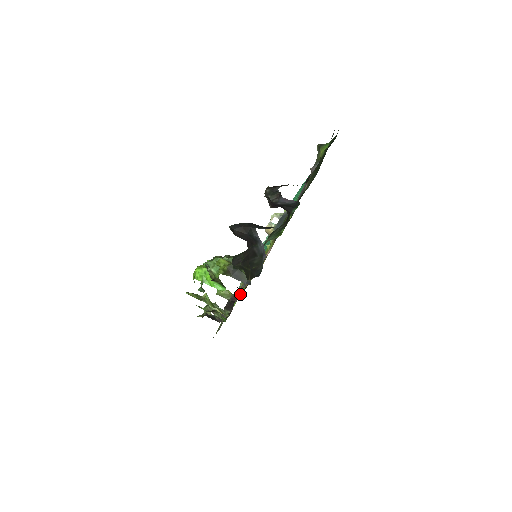
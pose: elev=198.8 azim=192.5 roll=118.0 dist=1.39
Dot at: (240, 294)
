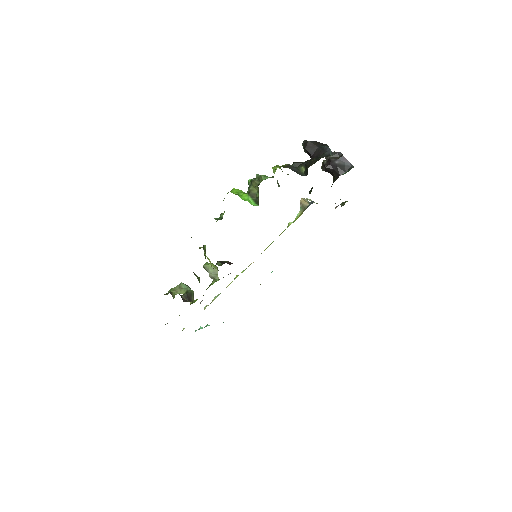
Dot at: occluded
